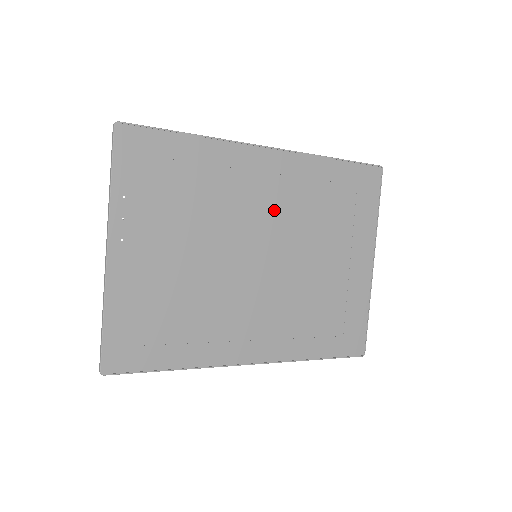
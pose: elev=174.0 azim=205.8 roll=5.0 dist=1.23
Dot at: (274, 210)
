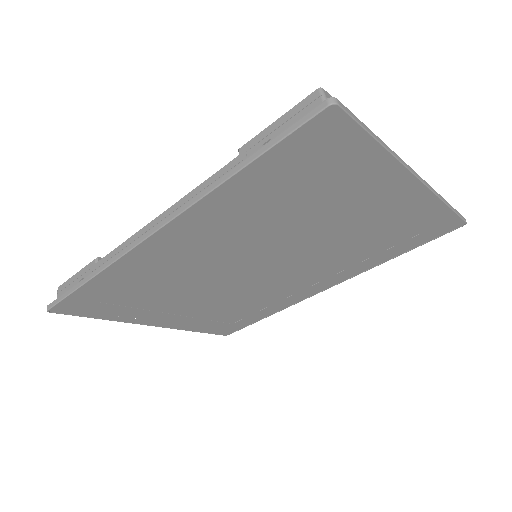
Dot at: (228, 248)
